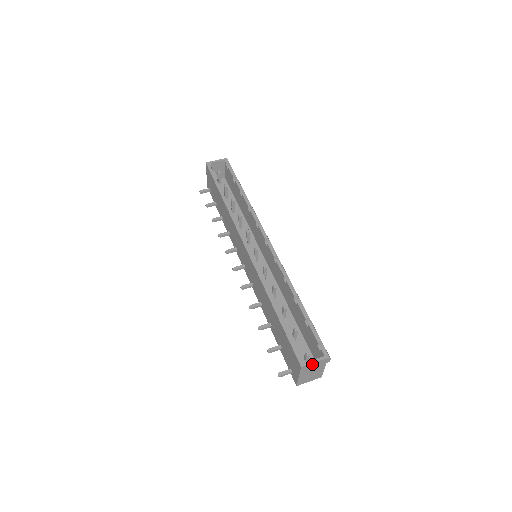
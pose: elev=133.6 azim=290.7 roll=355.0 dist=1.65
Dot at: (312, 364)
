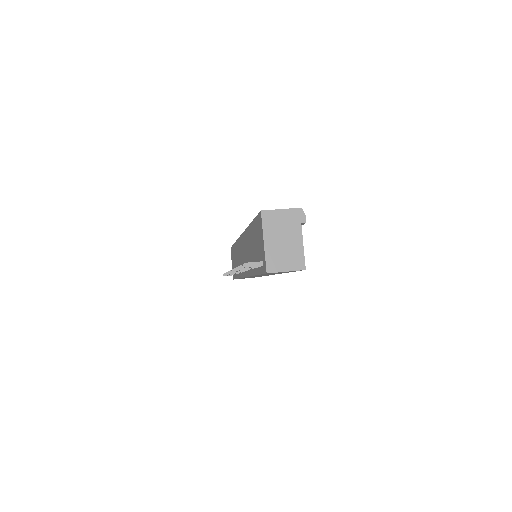
Dot at: (277, 213)
